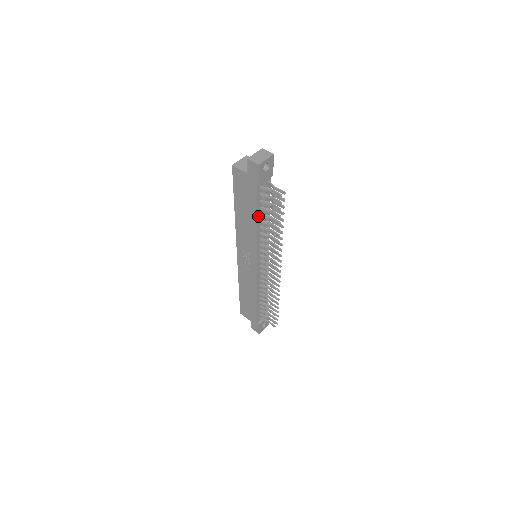
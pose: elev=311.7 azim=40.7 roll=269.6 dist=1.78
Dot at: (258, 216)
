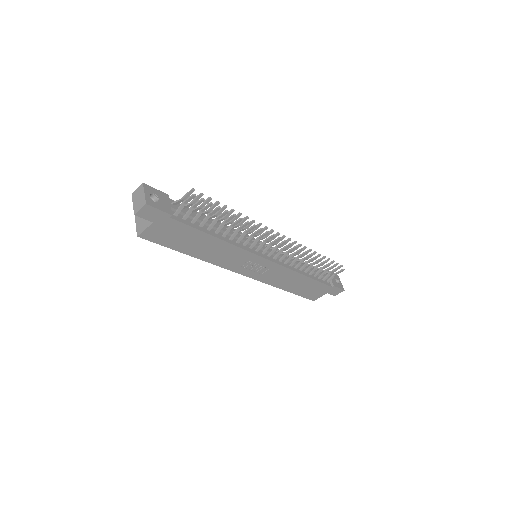
Dot at: (209, 233)
